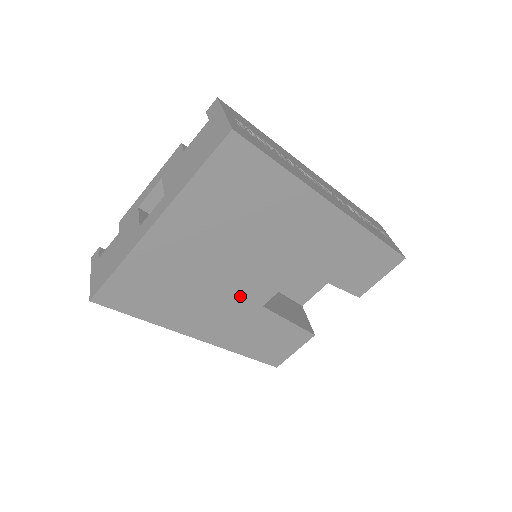
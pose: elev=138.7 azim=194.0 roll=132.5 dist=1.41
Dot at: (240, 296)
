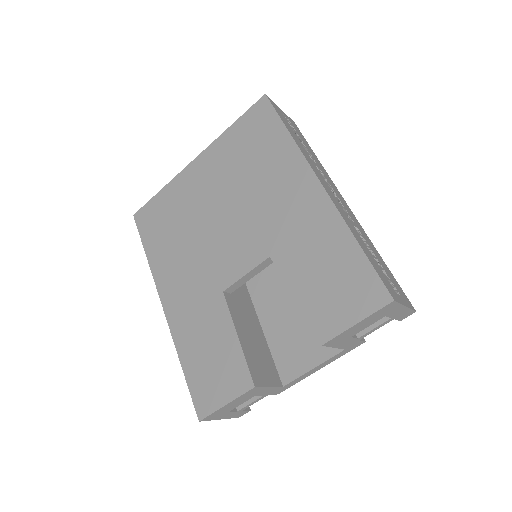
Dot at: (212, 264)
